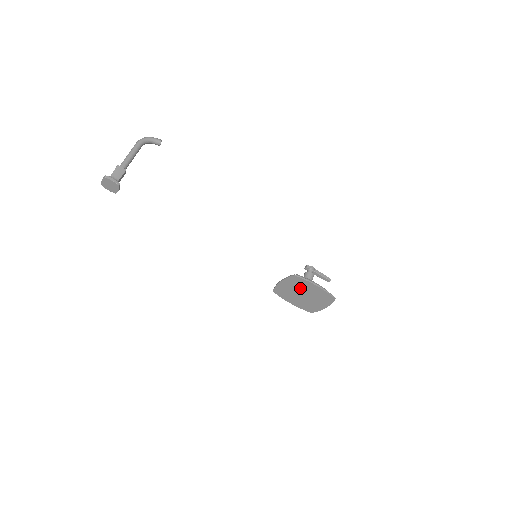
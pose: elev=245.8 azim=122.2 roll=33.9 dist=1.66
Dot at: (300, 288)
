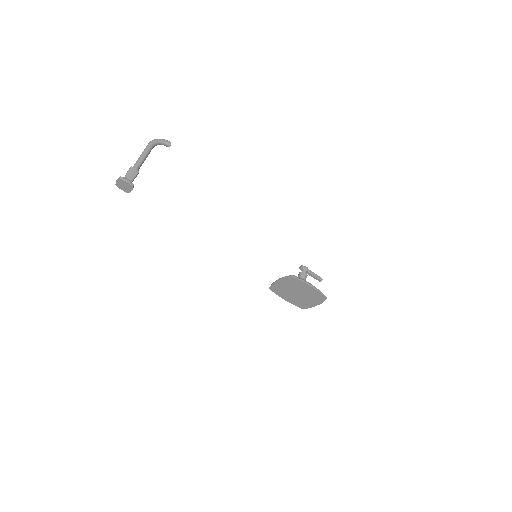
Dot at: (295, 287)
